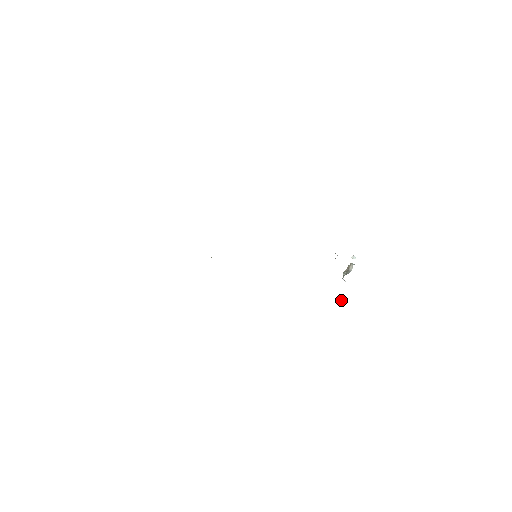
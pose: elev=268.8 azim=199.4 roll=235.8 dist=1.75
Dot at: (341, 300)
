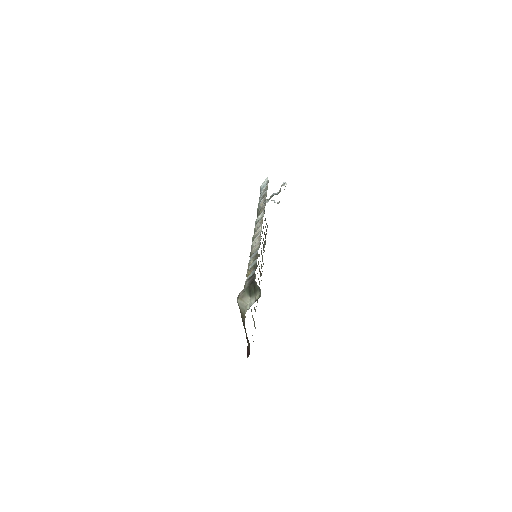
Dot at: occluded
